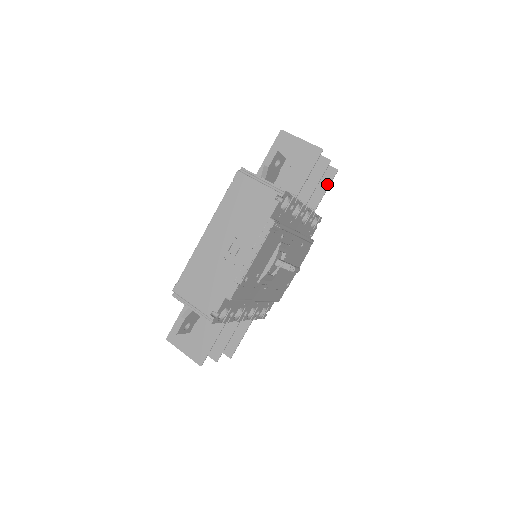
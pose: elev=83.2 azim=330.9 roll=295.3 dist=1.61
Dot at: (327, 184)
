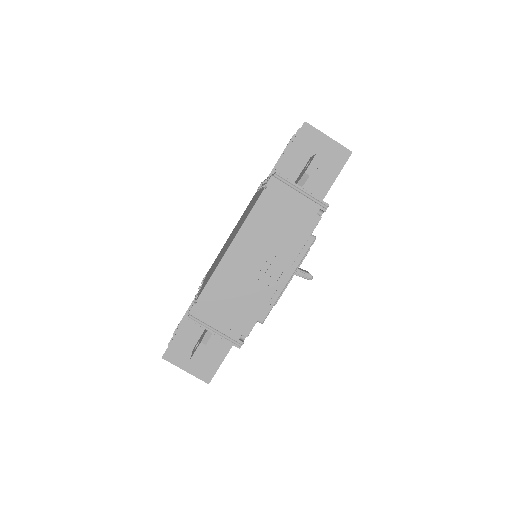
Dot at: occluded
